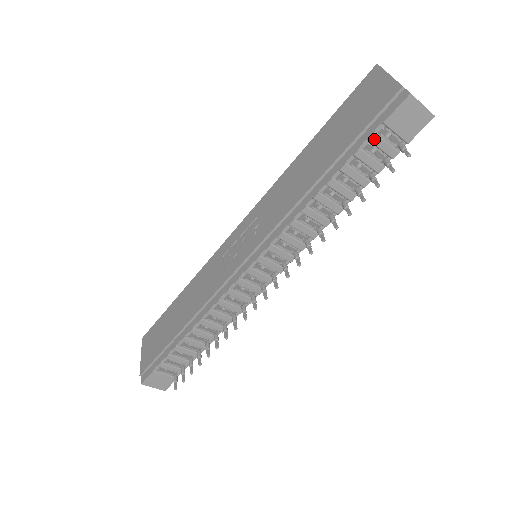
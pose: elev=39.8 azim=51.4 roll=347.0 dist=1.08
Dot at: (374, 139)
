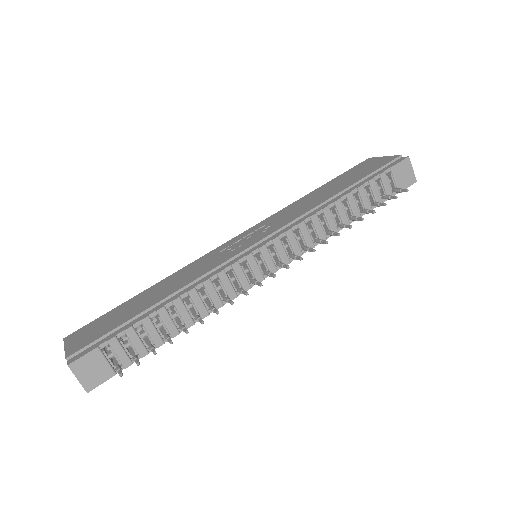
Dot at: (383, 176)
